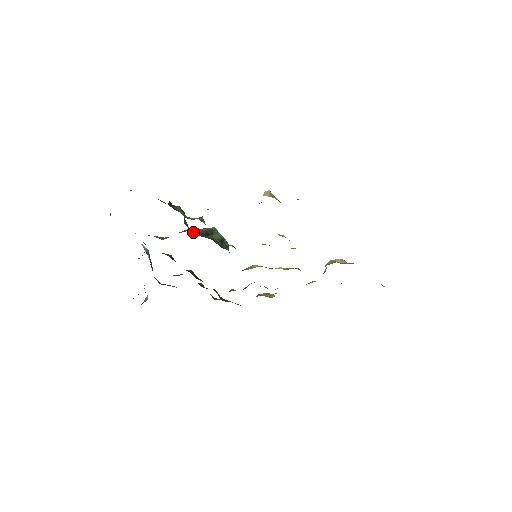
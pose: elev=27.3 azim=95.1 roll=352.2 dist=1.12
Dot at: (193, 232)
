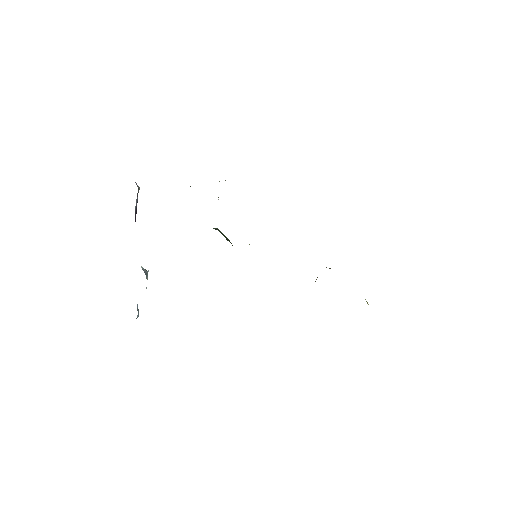
Dot at: occluded
